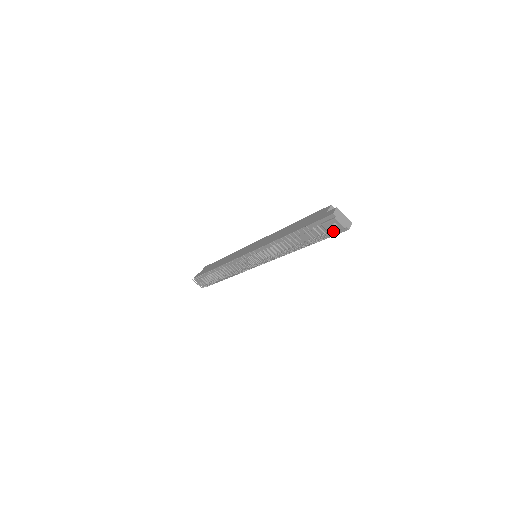
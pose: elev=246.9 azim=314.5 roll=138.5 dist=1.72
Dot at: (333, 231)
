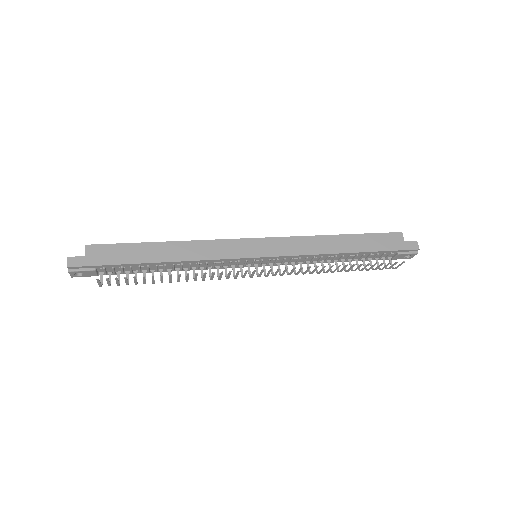
Dot at: occluded
